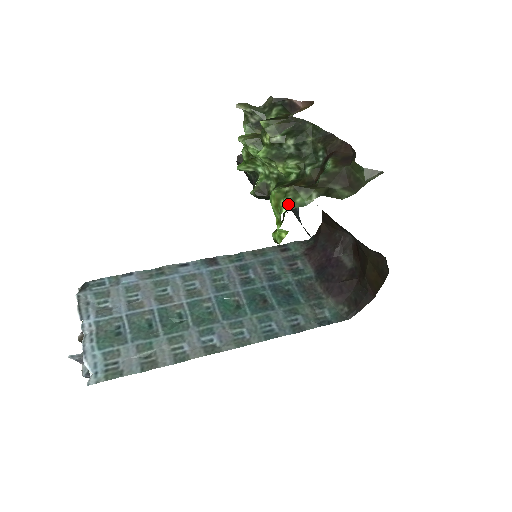
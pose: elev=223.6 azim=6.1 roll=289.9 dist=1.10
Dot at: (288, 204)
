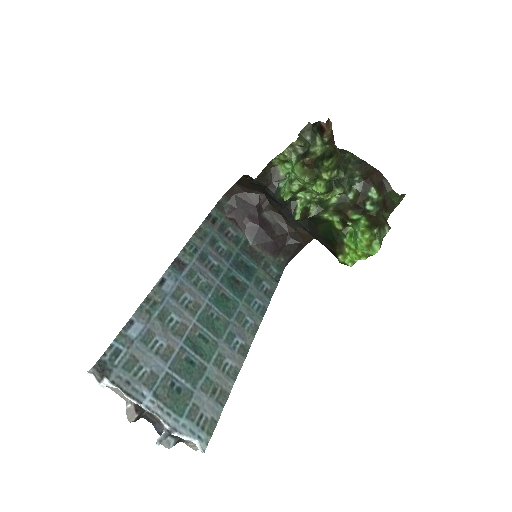
Dot at: (381, 244)
